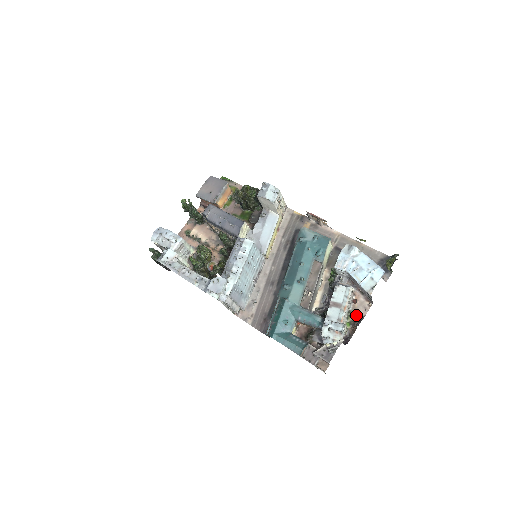
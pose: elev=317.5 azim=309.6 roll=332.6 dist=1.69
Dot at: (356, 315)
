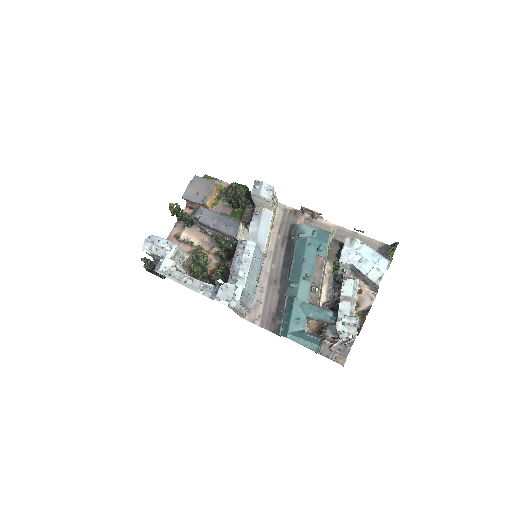
Dot at: (363, 305)
